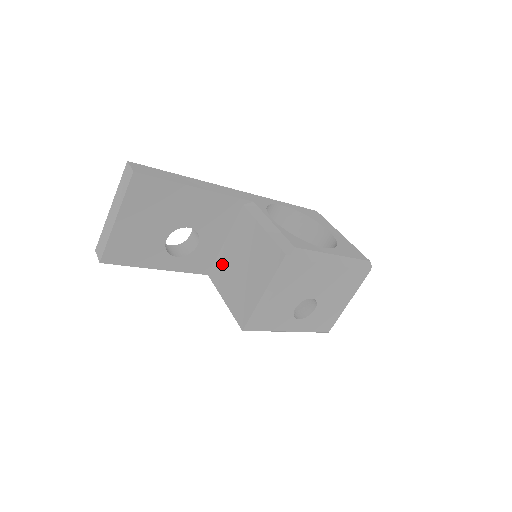
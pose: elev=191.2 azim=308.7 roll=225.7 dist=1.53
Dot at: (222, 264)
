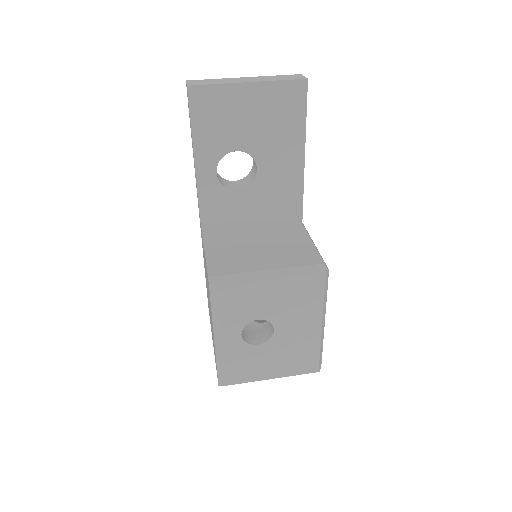
Dot at: (230, 226)
